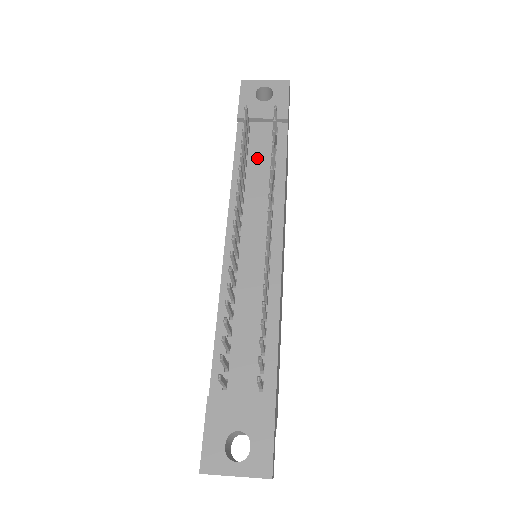
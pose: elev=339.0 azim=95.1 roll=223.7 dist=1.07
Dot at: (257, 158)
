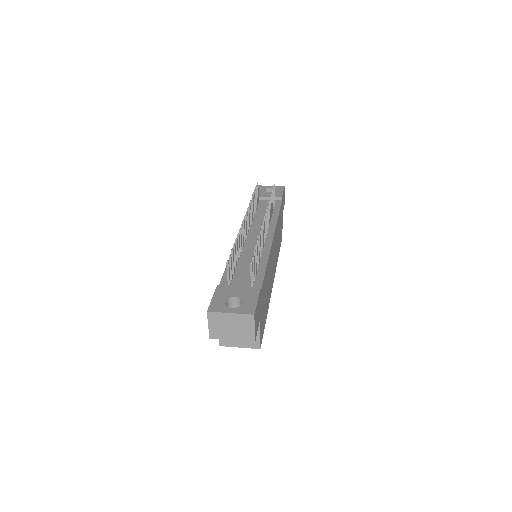
Dot at: (262, 211)
